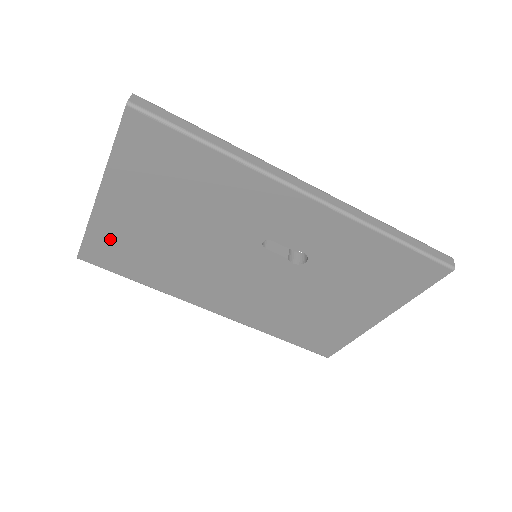
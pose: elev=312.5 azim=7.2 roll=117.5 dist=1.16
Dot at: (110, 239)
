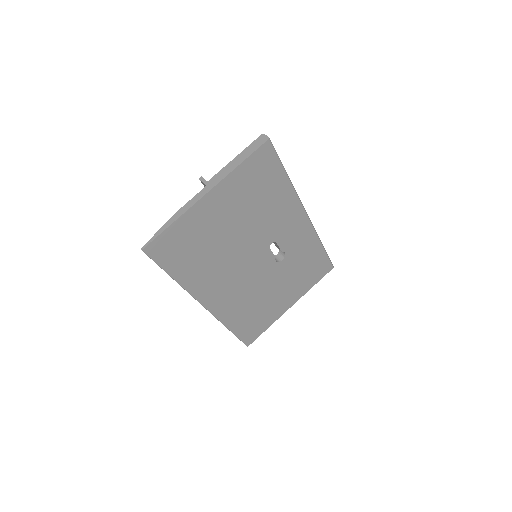
Dot at: (185, 233)
